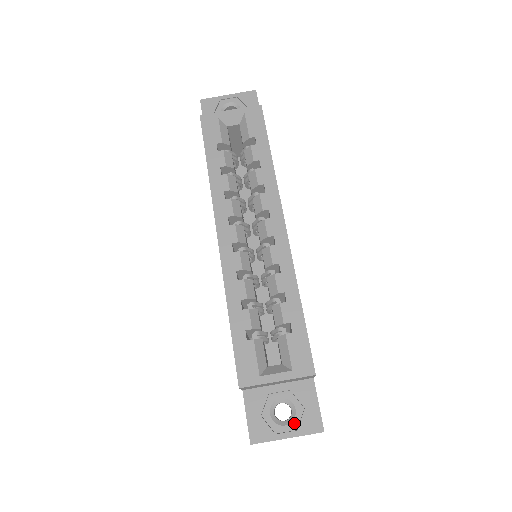
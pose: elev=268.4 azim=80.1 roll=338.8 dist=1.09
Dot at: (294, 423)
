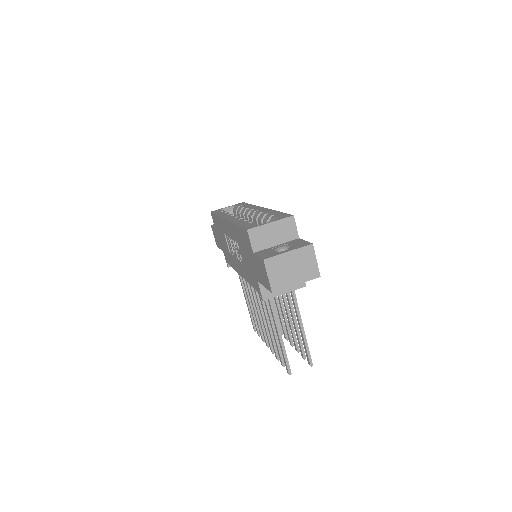
Dot at: (291, 248)
